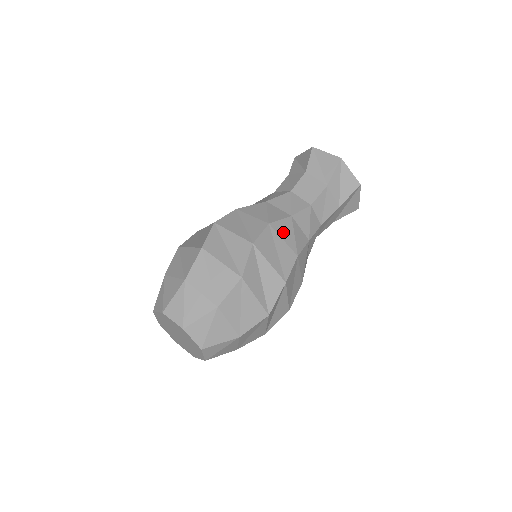
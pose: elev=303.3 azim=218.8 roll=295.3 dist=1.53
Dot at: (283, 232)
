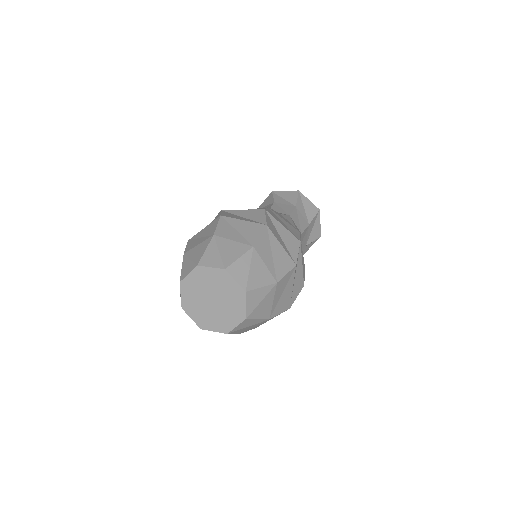
Dot at: occluded
